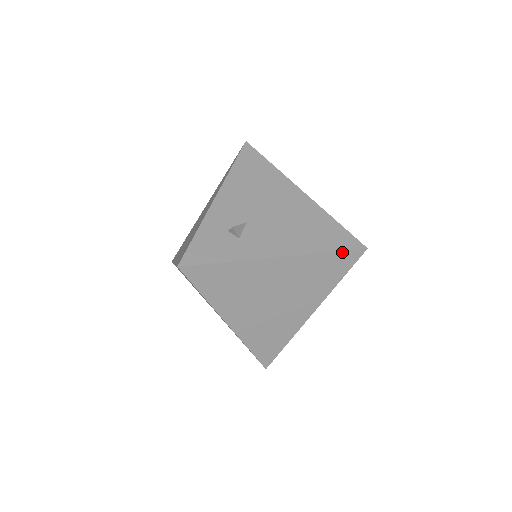
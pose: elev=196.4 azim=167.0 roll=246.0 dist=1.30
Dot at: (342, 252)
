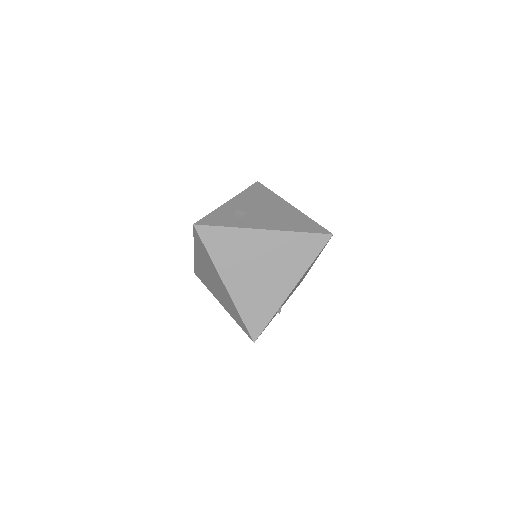
Dot at: (313, 234)
